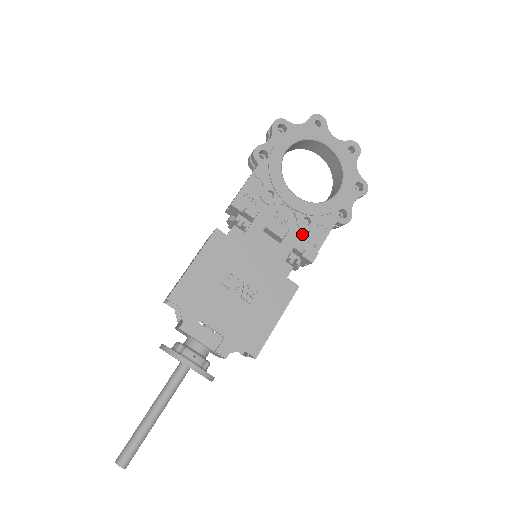
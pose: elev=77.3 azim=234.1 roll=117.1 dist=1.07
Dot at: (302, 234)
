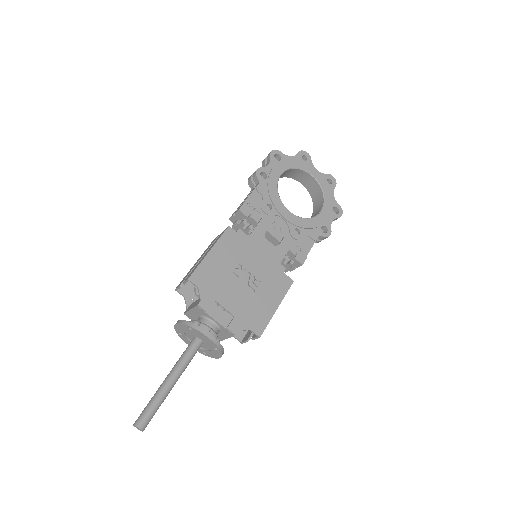
Dot at: occluded
